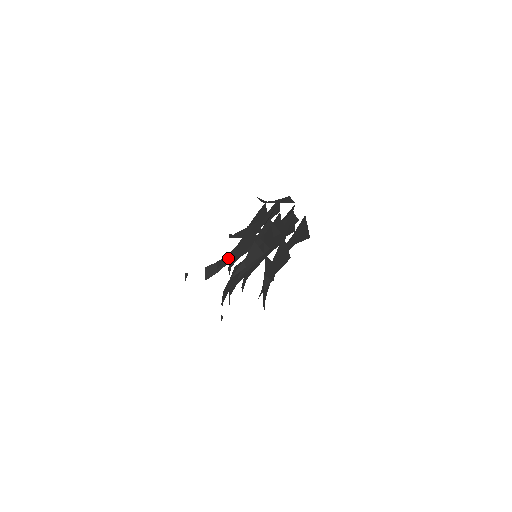
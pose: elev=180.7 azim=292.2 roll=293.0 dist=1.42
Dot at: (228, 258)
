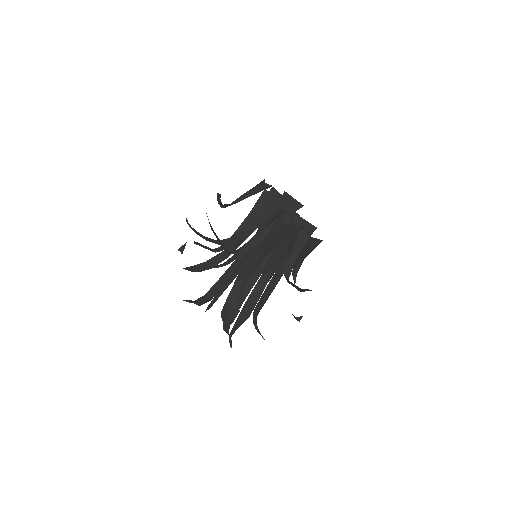
Dot at: (250, 273)
